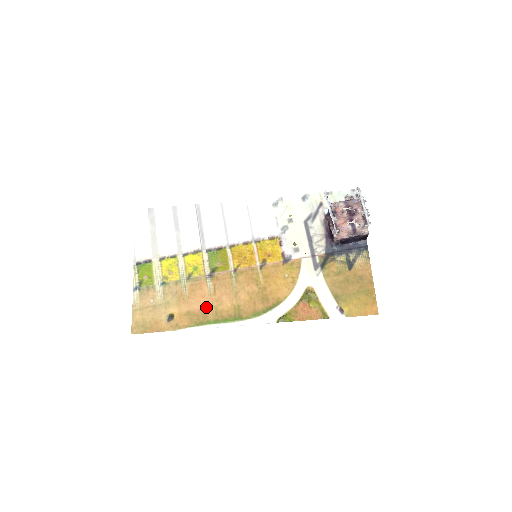
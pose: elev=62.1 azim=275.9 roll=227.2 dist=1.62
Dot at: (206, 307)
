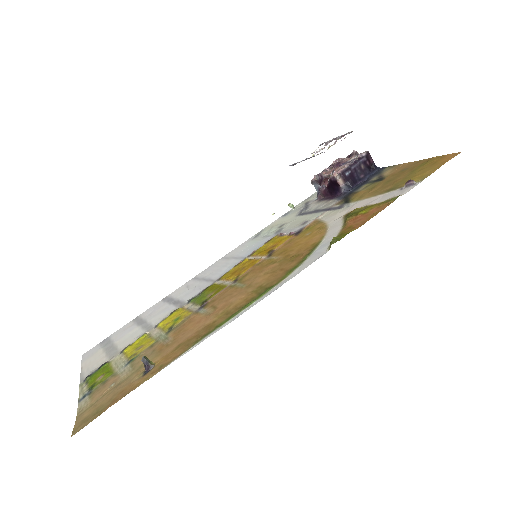
Dot at: (207, 322)
